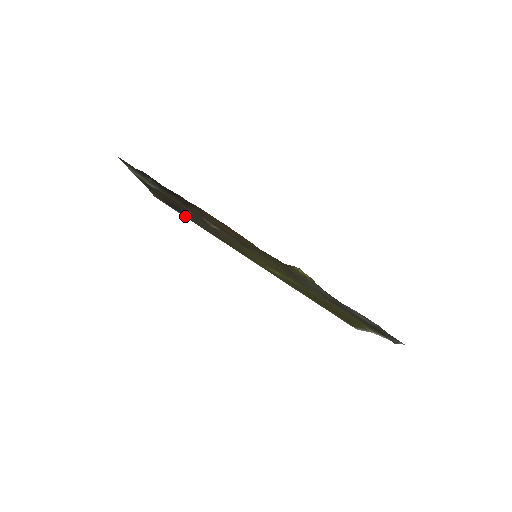
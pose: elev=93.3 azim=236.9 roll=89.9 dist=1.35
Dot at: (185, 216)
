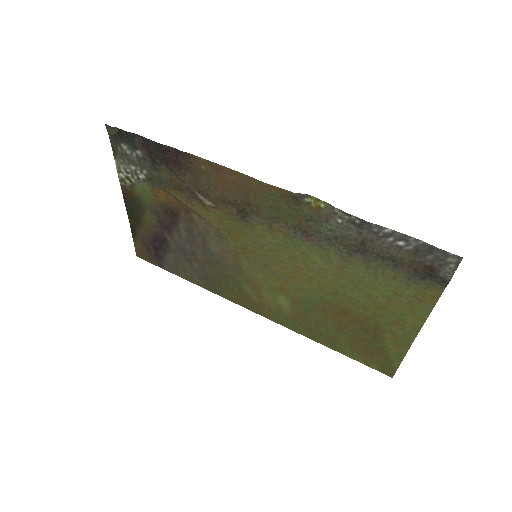
Dot at: (170, 268)
